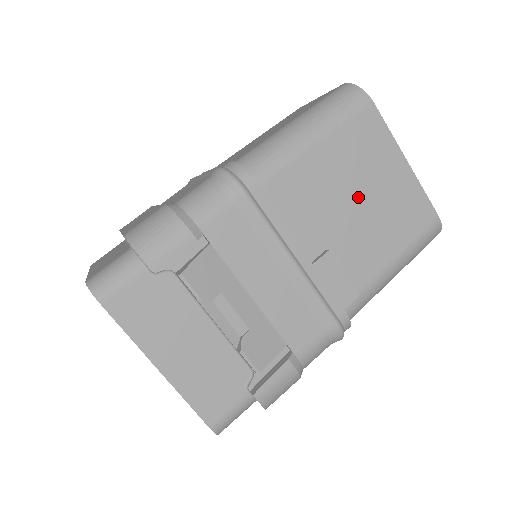
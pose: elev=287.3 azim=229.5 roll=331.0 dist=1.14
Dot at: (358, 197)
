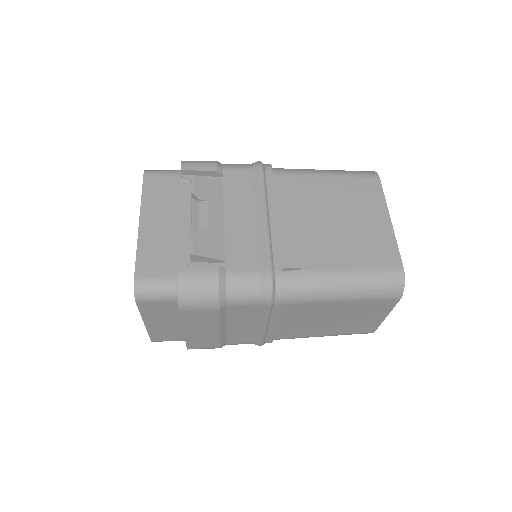
Dot at: (339, 217)
